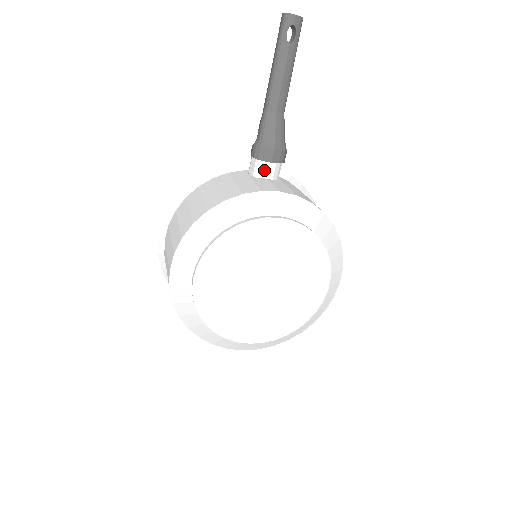
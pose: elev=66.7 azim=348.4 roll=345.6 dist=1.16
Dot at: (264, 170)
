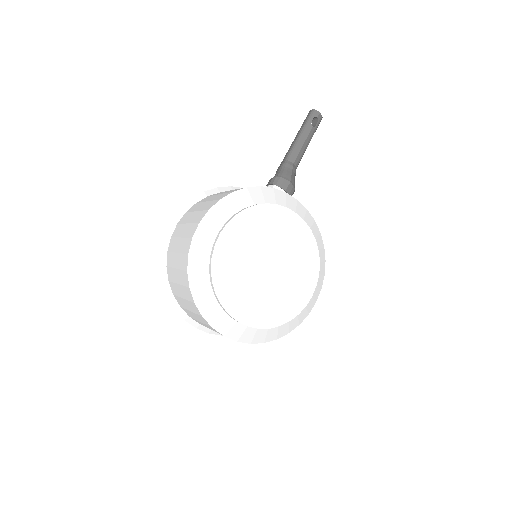
Dot at: occluded
